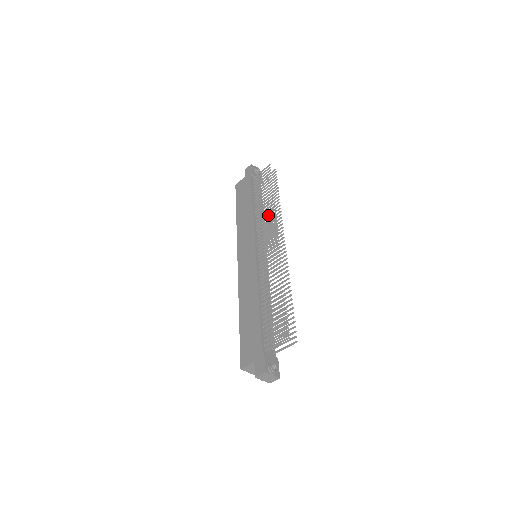
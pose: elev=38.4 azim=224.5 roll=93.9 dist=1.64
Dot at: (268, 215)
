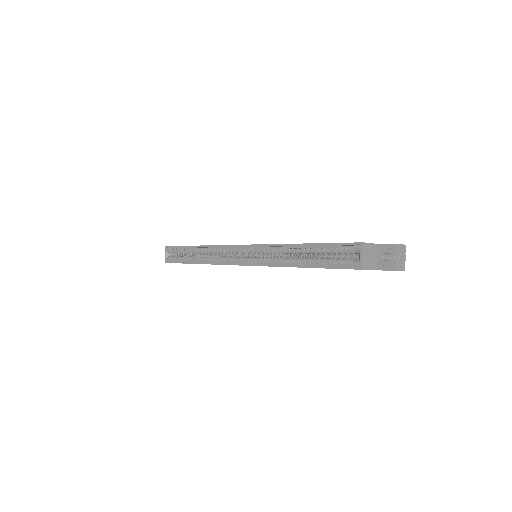
Dot at: occluded
